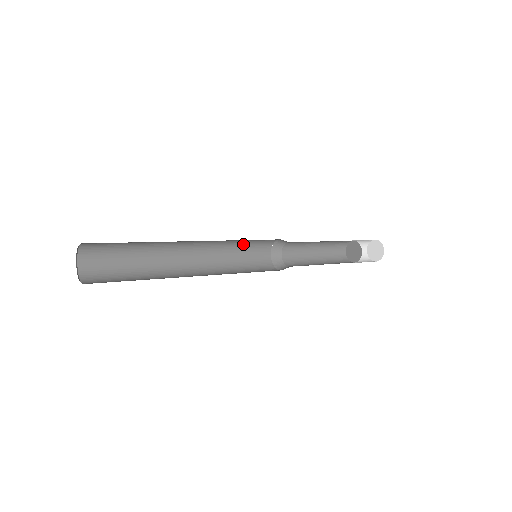
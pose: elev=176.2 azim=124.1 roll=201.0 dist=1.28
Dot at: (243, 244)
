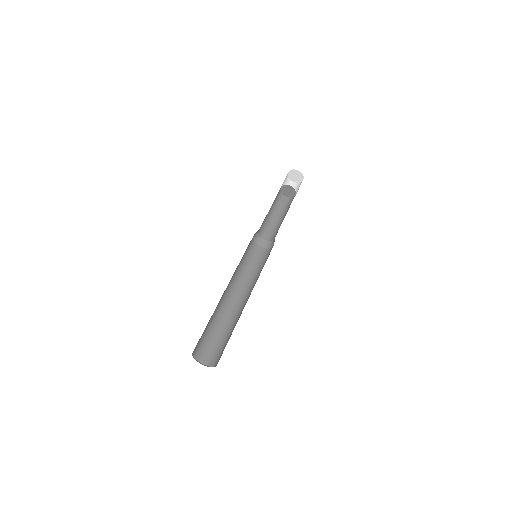
Dot at: occluded
